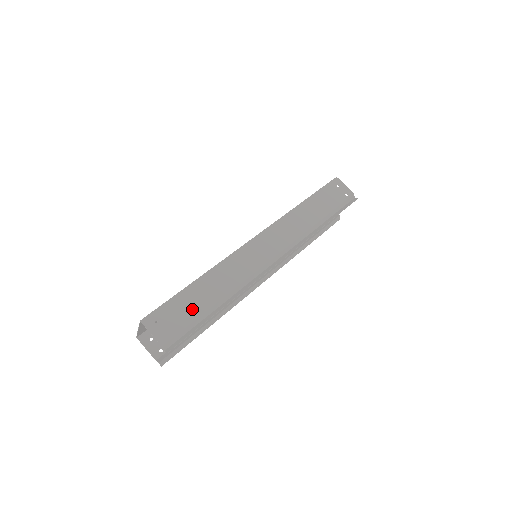
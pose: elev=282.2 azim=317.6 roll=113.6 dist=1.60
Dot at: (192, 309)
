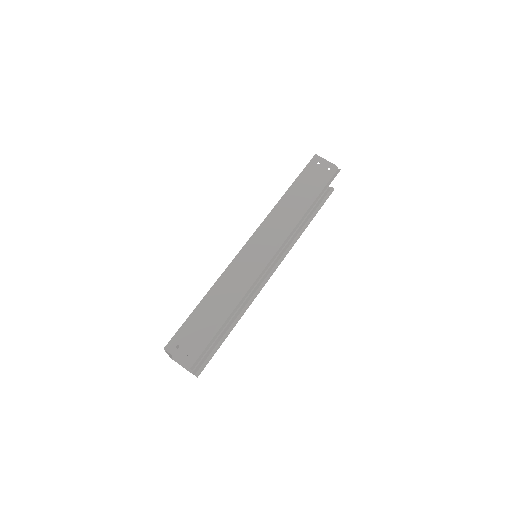
Dot at: (205, 326)
